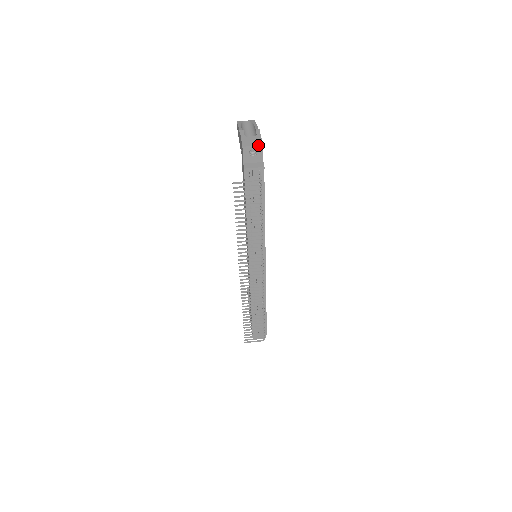
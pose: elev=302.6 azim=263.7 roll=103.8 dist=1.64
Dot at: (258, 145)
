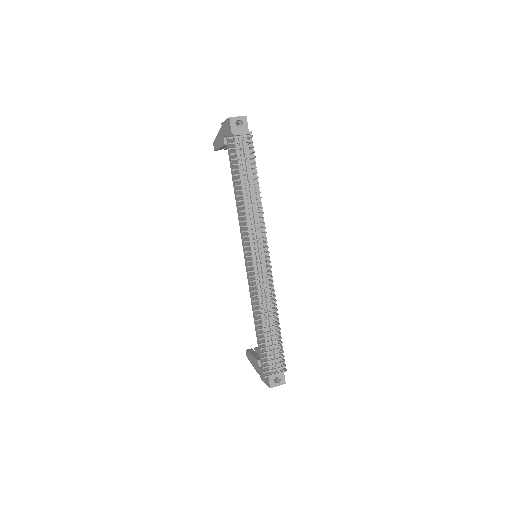
Dot at: (242, 116)
